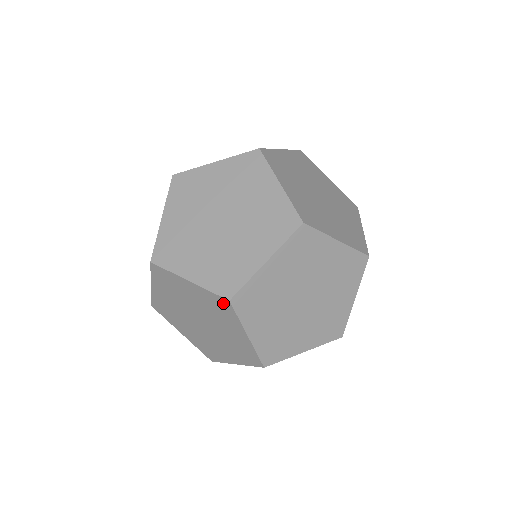
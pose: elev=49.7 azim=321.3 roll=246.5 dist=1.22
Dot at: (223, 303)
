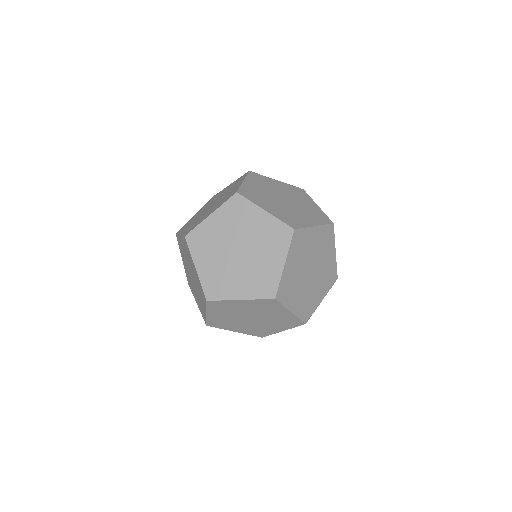
Dot at: (185, 242)
